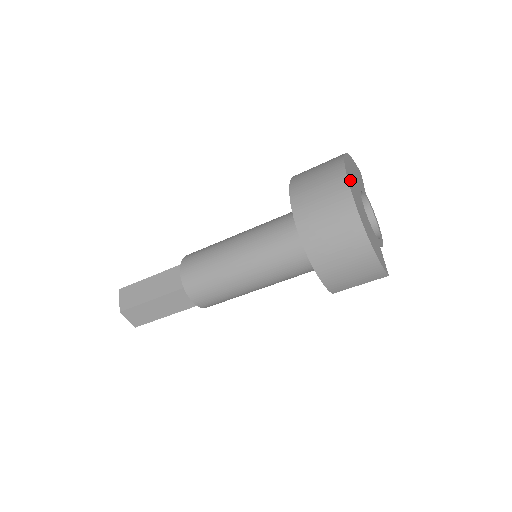
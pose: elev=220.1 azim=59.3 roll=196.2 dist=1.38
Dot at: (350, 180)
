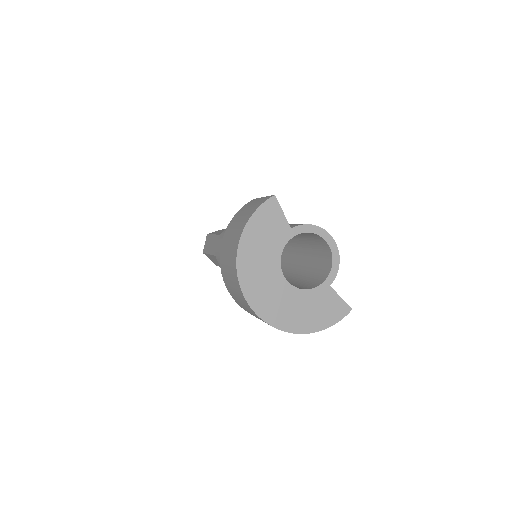
Dot at: (257, 298)
